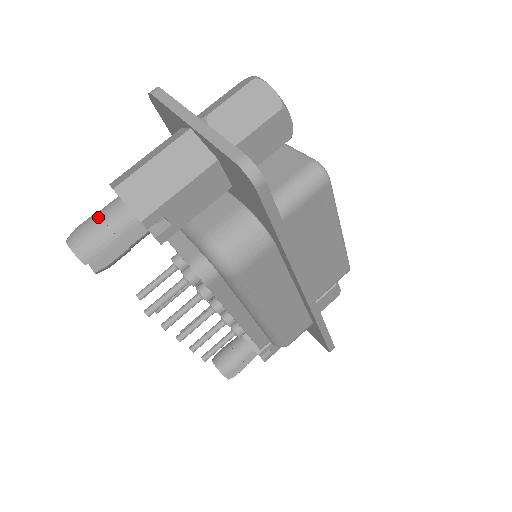
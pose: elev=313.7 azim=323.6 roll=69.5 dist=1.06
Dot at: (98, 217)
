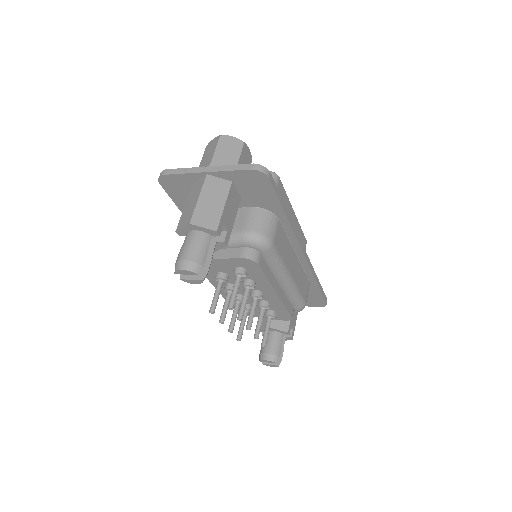
Dot at: (188, 246)
